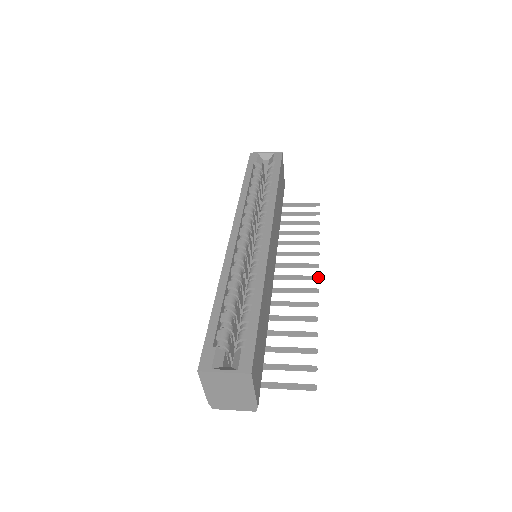
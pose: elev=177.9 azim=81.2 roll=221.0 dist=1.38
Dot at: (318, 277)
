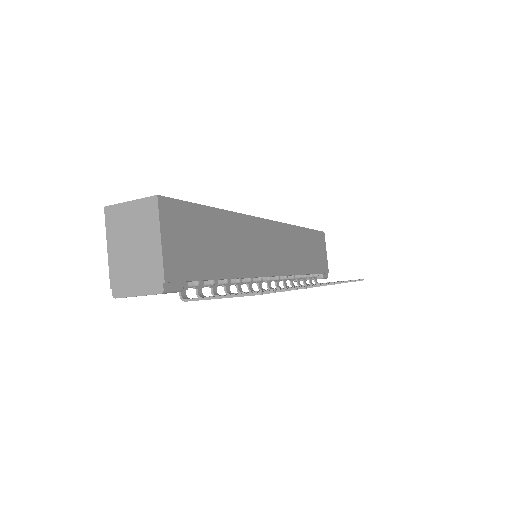
Dot at: (328, 283)
